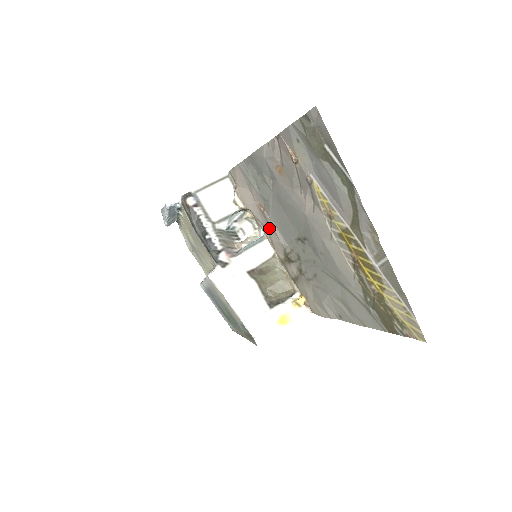
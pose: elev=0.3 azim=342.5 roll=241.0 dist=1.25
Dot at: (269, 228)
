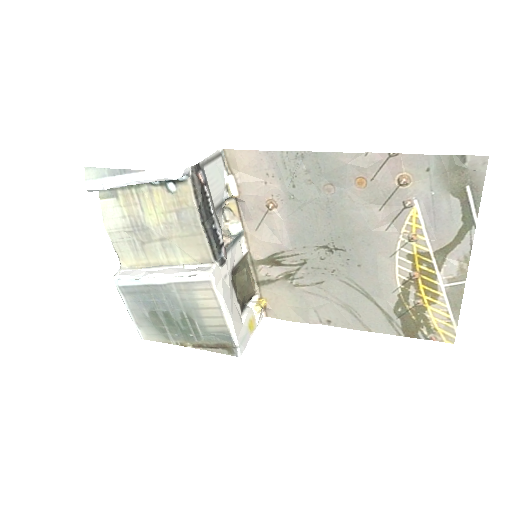
Dot at: (264, 226)
